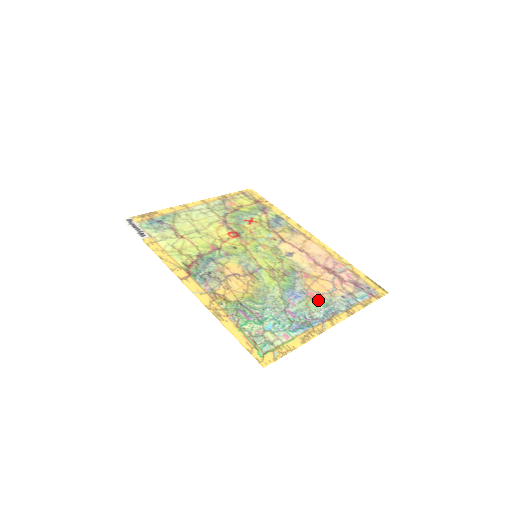
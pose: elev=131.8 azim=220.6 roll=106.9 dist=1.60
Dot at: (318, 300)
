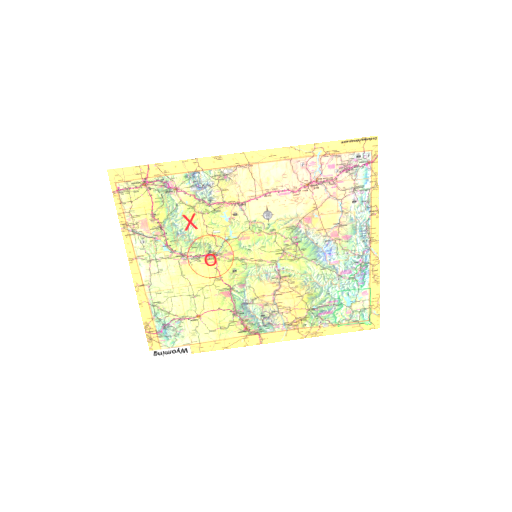
Dot at: (344, 234)
